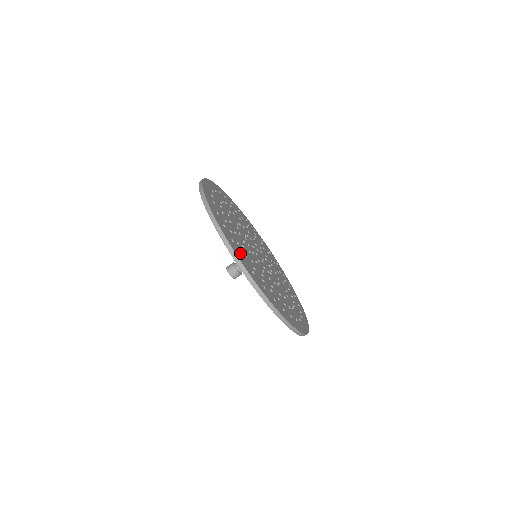
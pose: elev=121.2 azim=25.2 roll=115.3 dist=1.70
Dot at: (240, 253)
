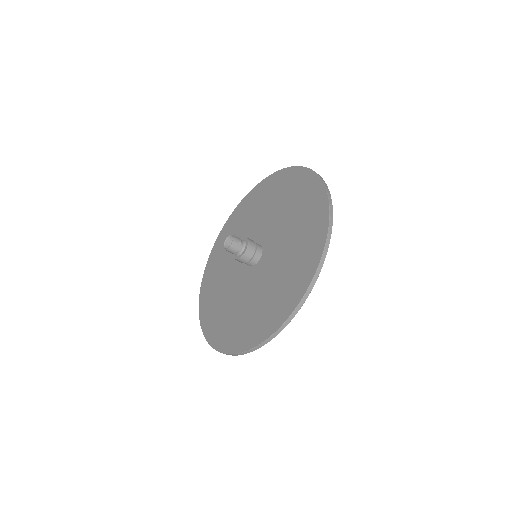
Dot at: occluded
